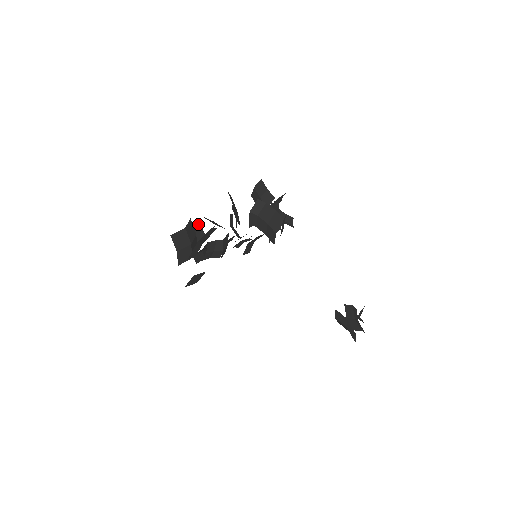
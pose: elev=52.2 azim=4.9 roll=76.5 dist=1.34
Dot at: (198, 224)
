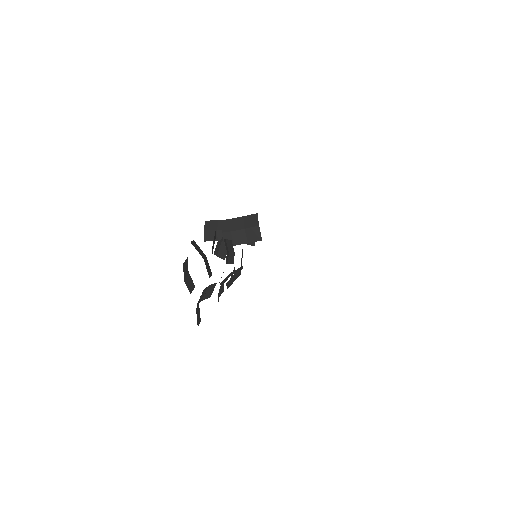
Dot at: (187, 264)
